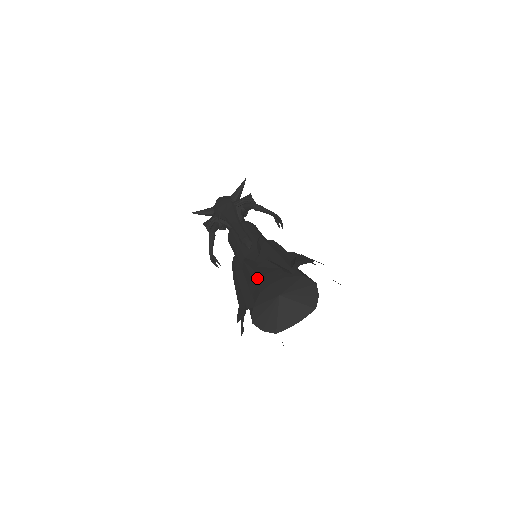
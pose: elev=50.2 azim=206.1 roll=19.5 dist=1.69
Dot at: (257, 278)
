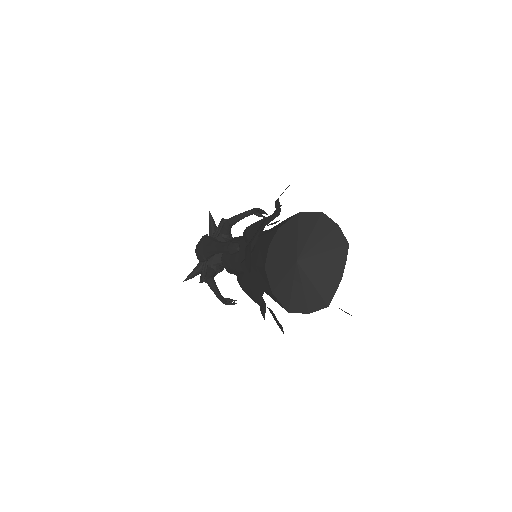
Dot at: (247, 253)
